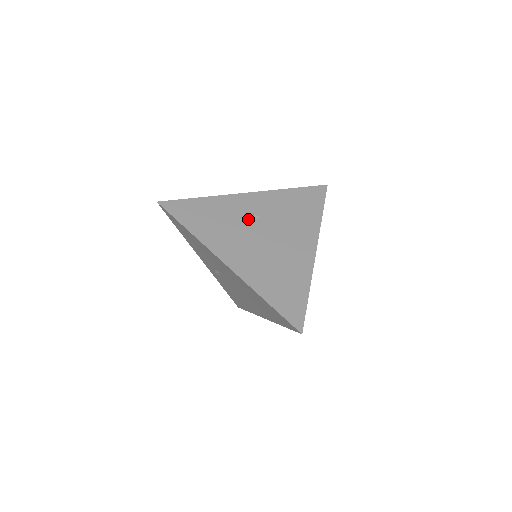
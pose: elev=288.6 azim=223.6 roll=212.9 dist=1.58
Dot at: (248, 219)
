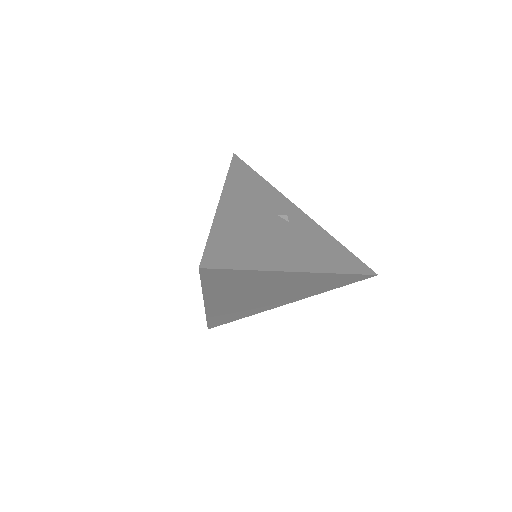
Dot at: (278, 213)
